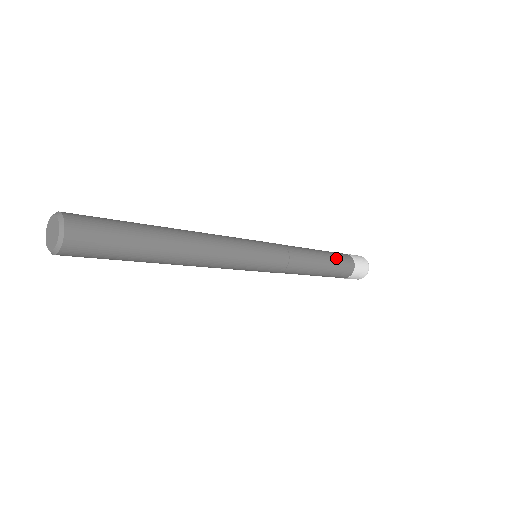
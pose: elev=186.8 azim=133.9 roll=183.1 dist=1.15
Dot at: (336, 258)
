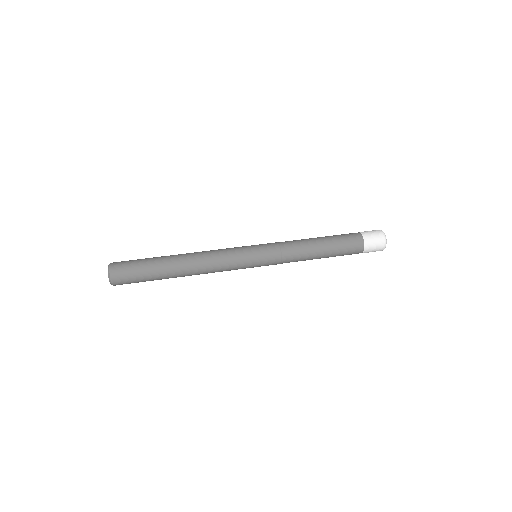
Dot at: (340, 250)
